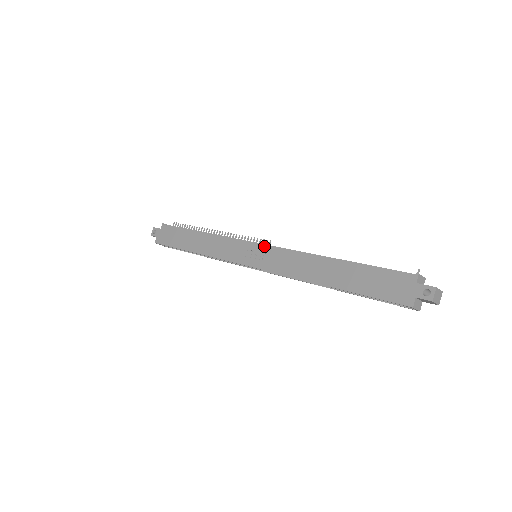
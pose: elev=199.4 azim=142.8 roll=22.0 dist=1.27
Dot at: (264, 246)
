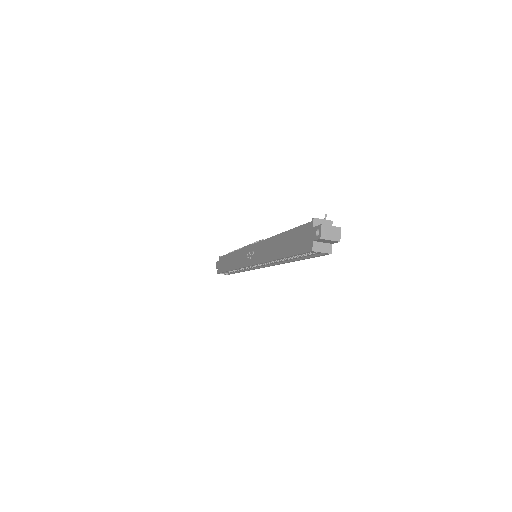
Dot at: (253, 245)
